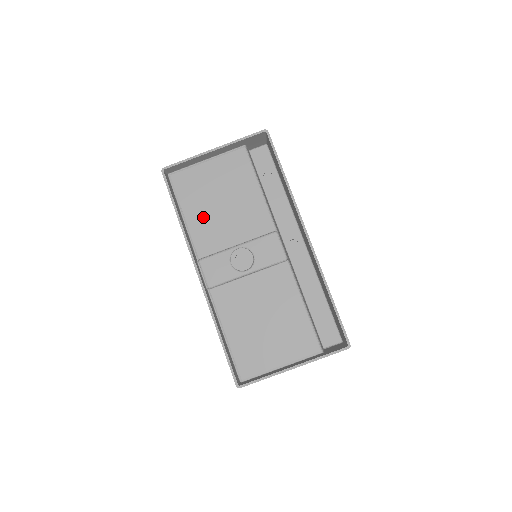
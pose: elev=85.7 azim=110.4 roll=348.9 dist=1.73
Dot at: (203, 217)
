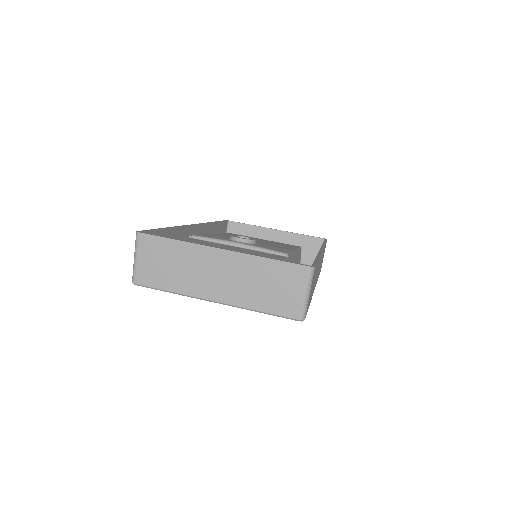
Dot at: occluded
